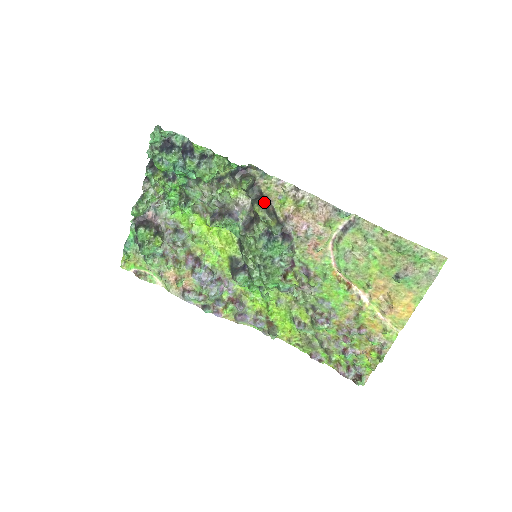
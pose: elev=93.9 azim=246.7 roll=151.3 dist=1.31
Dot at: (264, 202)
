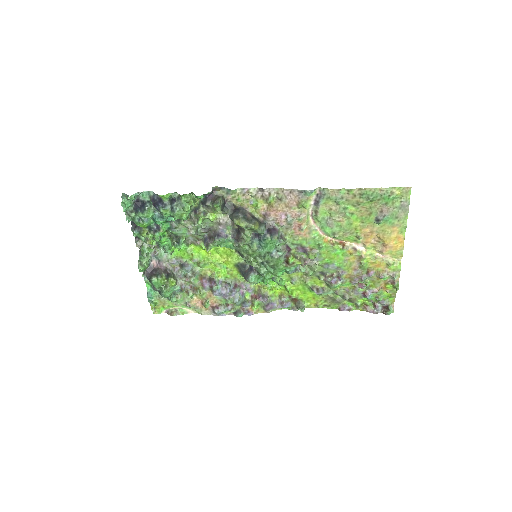
Dot at: (240, 213)
